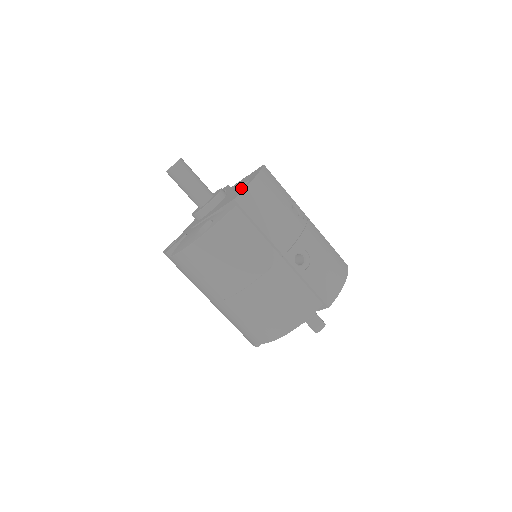
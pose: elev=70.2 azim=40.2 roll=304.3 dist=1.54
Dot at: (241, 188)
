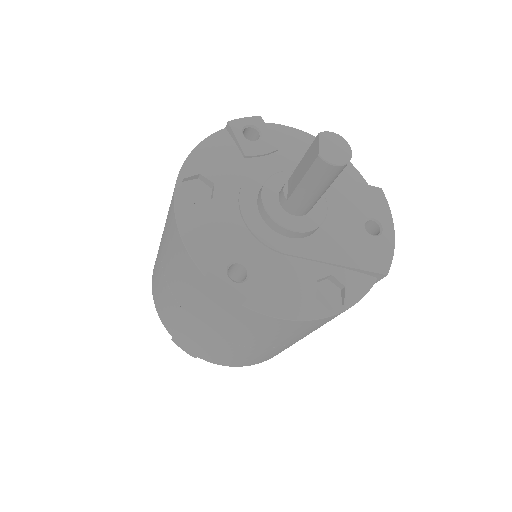
Dot at: (377, 240)
